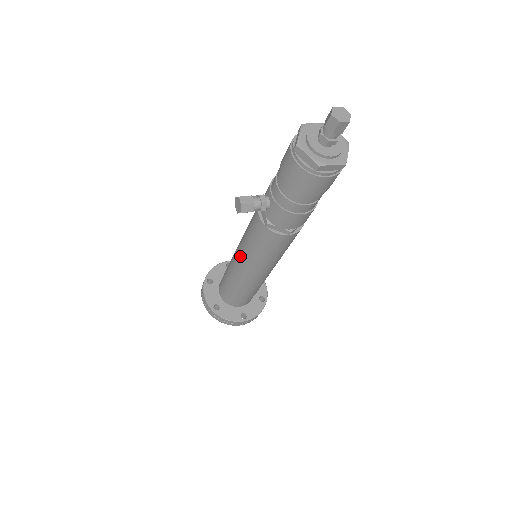
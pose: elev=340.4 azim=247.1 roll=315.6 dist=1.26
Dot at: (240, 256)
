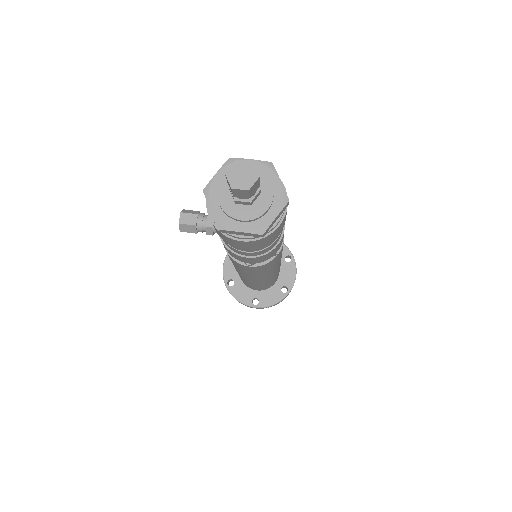
Dot at: occluded
